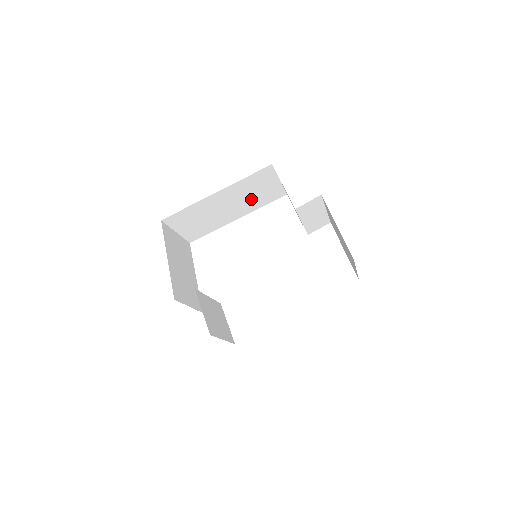
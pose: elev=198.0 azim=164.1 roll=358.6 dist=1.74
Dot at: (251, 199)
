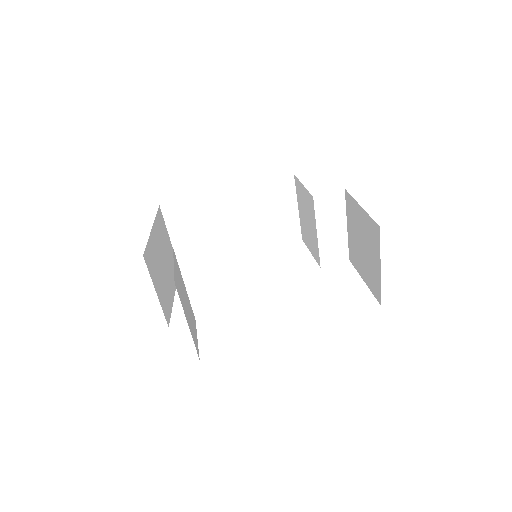
Dot at: (262, 225)
